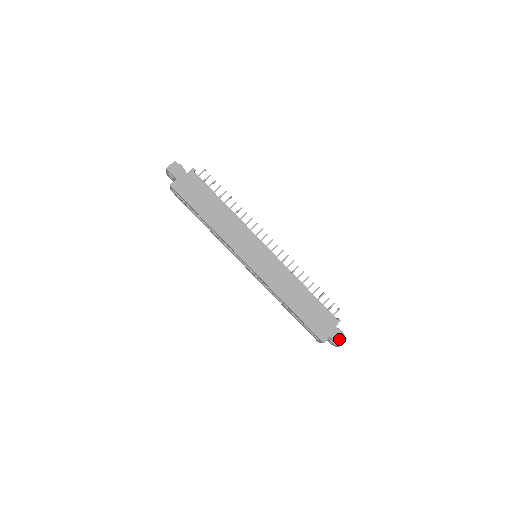
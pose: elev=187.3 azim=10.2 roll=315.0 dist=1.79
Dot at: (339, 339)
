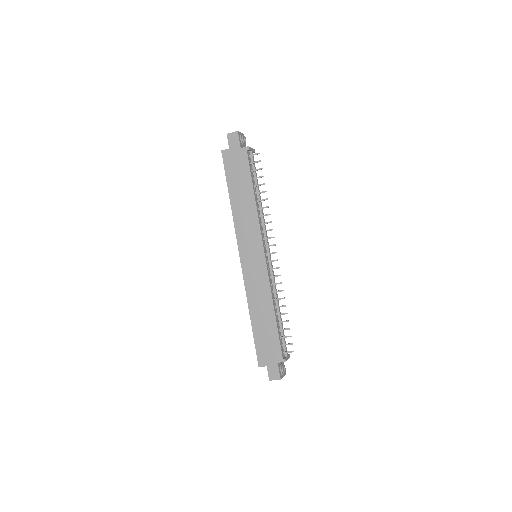
Dot at: (273, 374)
